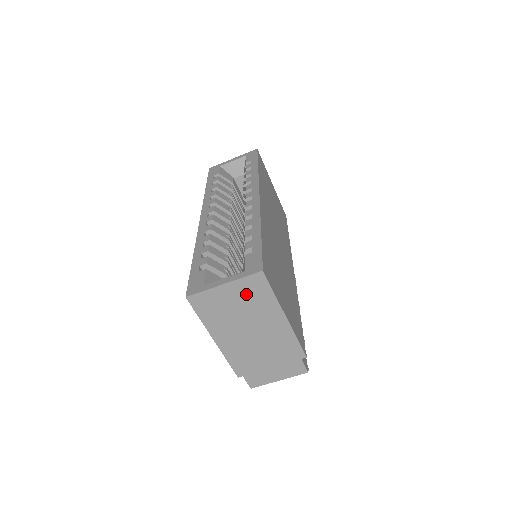
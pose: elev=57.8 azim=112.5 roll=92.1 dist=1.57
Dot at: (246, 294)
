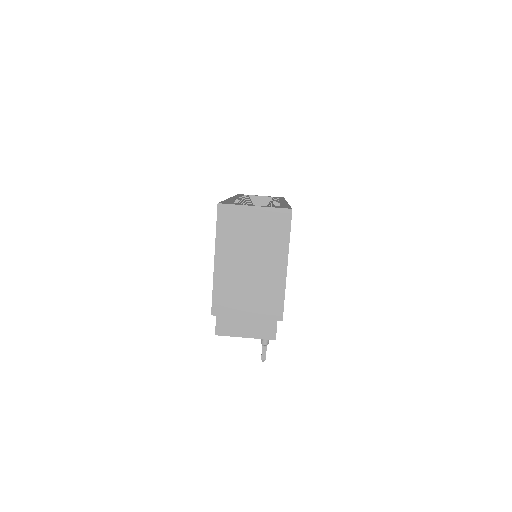
Dot at: (267, 225)
